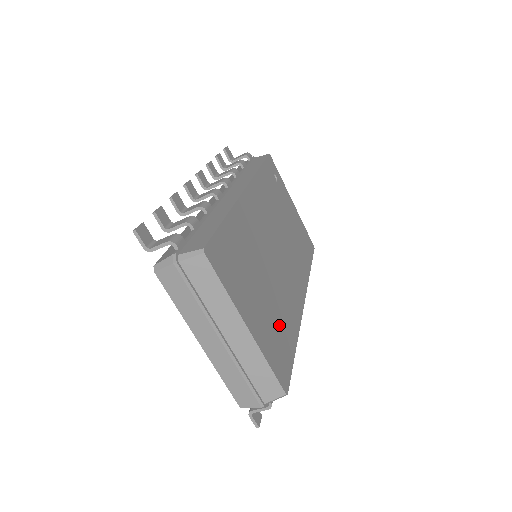
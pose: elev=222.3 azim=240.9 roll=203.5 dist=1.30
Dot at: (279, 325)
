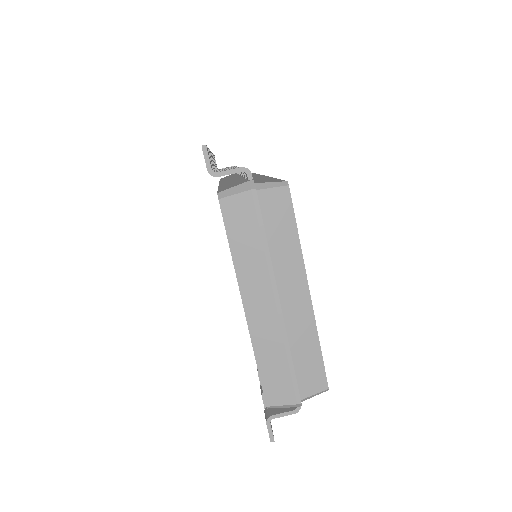
Dot at: occluded
